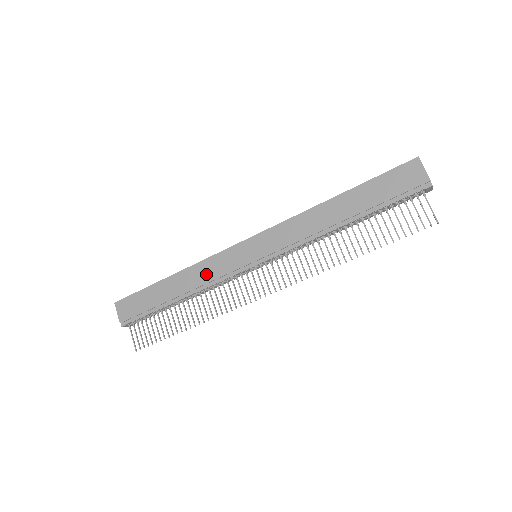
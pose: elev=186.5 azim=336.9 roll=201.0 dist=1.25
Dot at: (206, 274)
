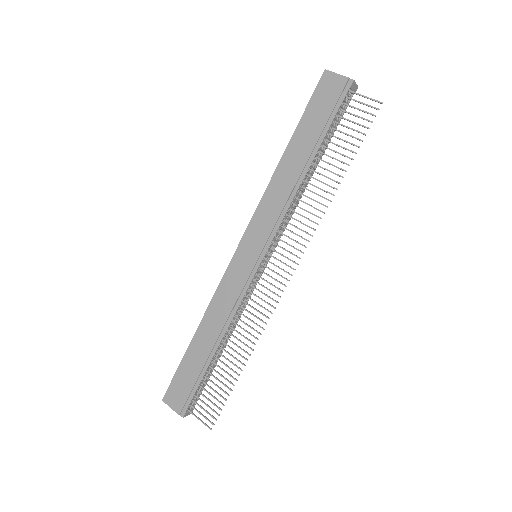
Dot at: (224, 305)
